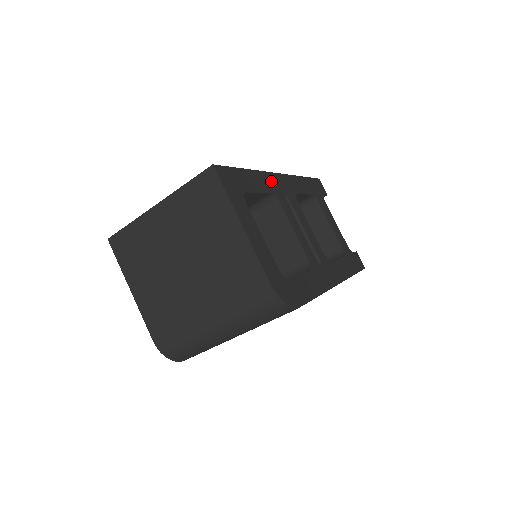
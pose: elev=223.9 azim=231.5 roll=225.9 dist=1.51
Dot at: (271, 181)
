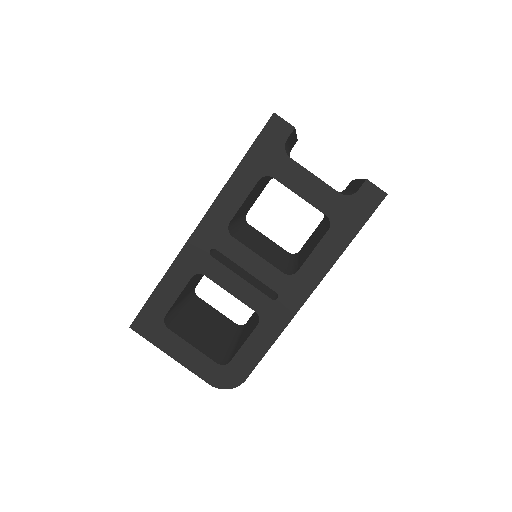
Dot at: (189, 258)
